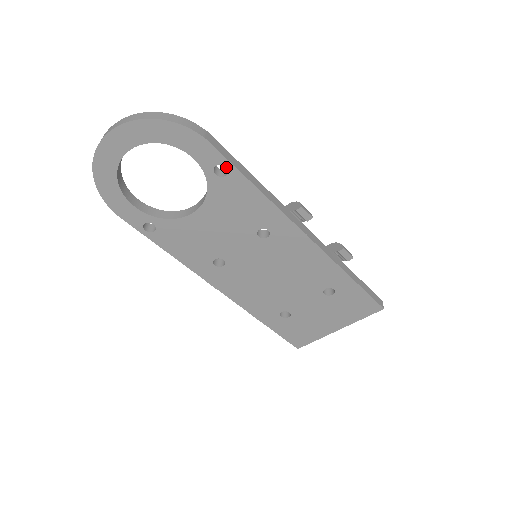
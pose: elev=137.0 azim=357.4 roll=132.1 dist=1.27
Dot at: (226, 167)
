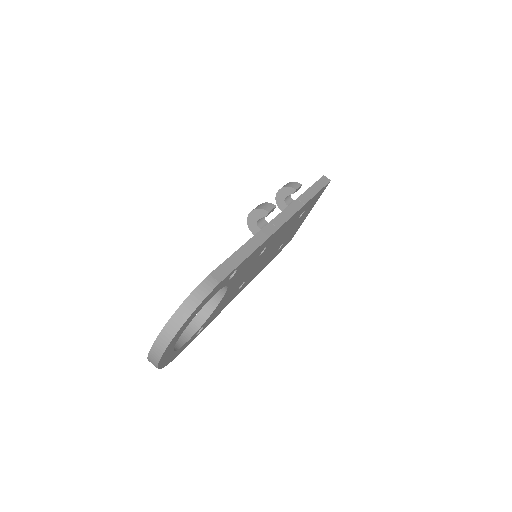
Dot at: occluded
